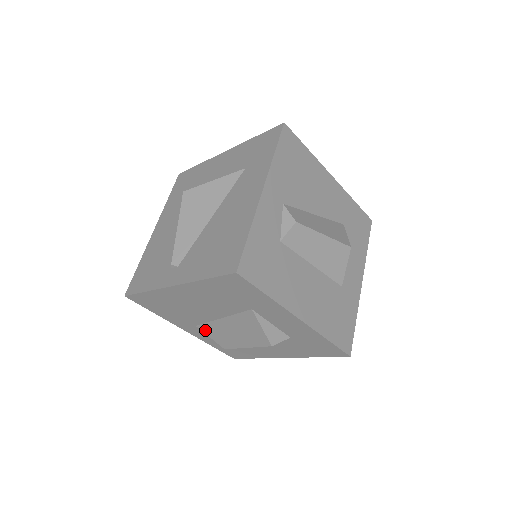
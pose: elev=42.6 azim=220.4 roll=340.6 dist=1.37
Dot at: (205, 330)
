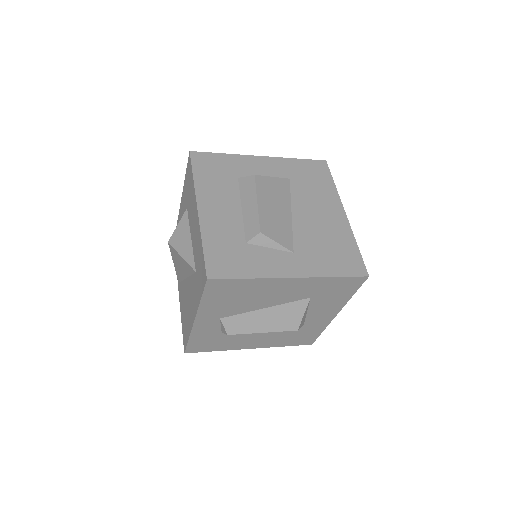
Dot at: occluded
